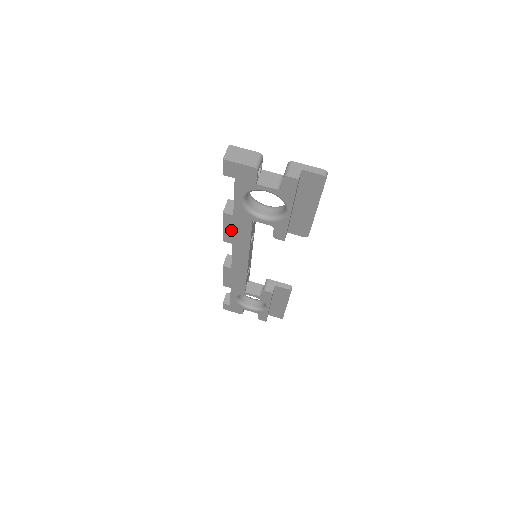
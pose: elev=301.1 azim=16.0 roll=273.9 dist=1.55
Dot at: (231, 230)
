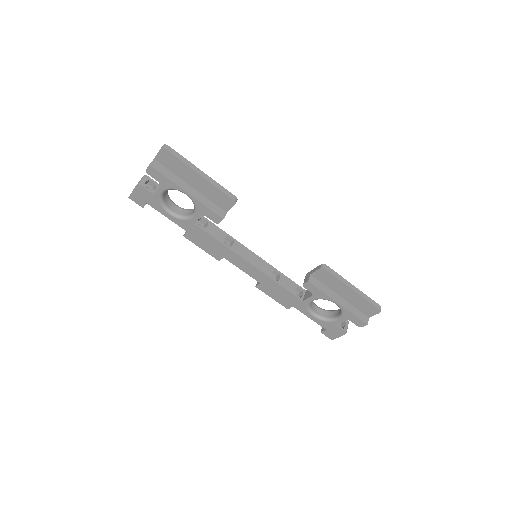
Dot at: (205, 246)
